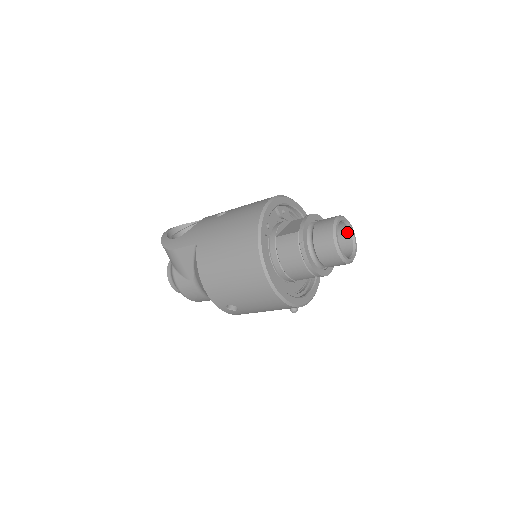
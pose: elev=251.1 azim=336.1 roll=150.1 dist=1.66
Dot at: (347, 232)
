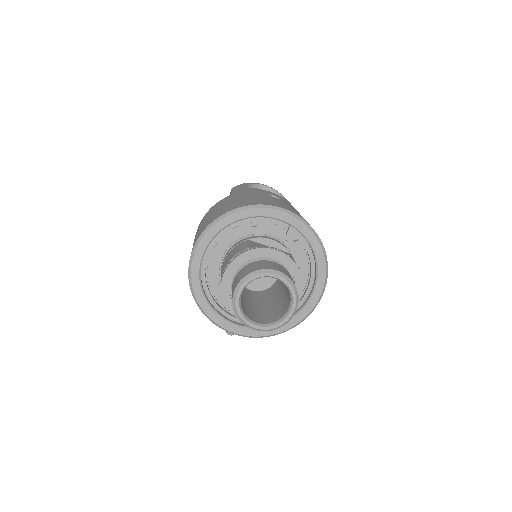
Dot at: (288, 306)
